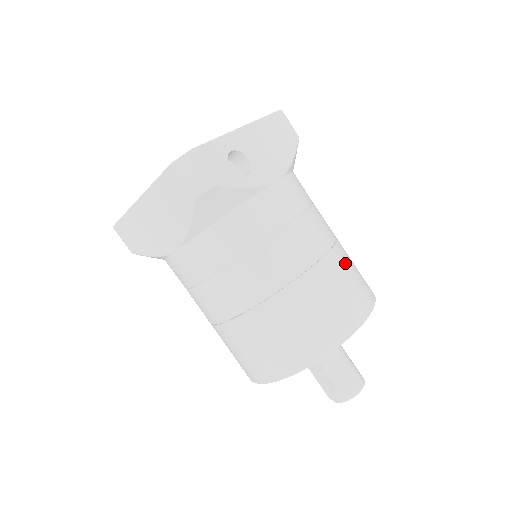
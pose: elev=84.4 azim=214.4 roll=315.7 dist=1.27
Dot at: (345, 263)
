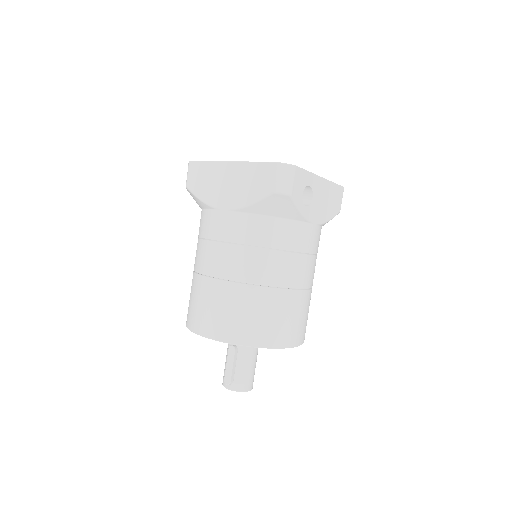
Dot at: (308, 305)
